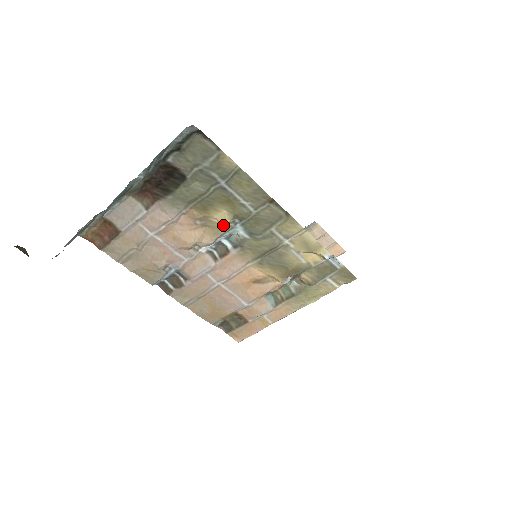
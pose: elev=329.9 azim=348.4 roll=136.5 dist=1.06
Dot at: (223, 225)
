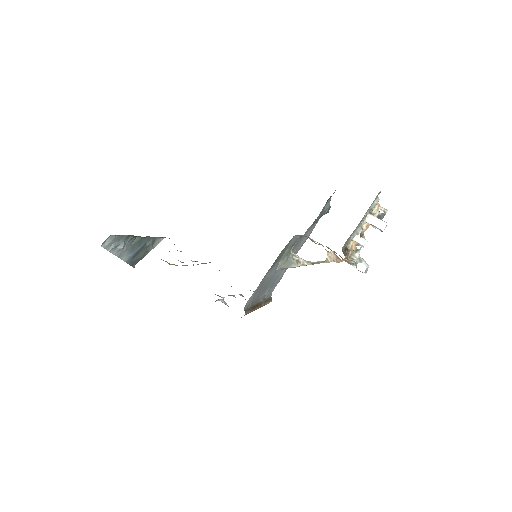
Dot at: (173, 264)
